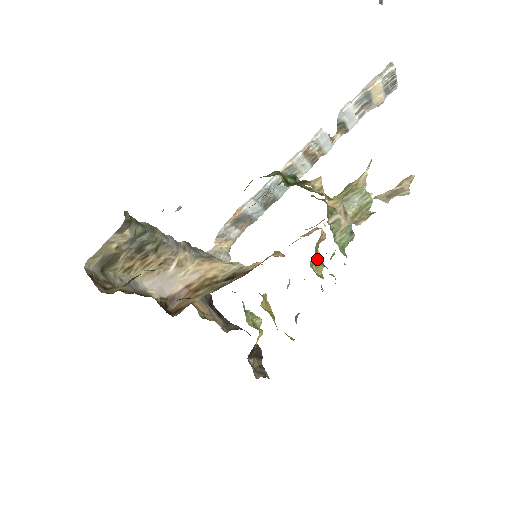
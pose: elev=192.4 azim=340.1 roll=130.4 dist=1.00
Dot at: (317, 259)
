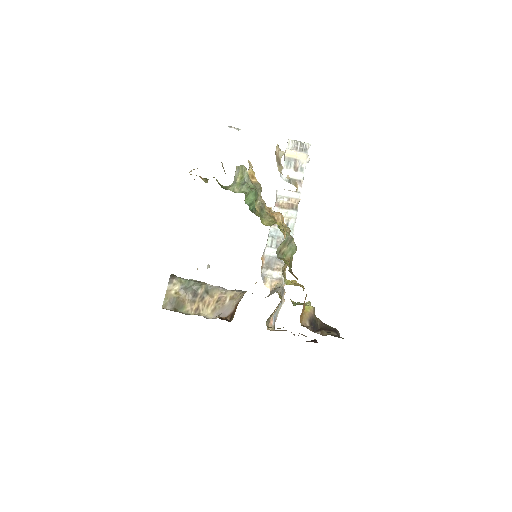
Dot at: occluded
